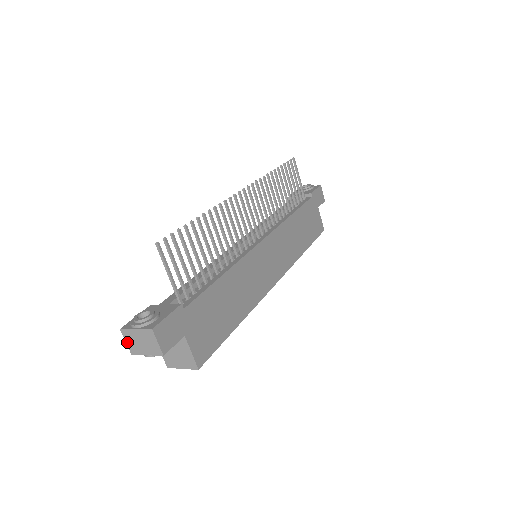
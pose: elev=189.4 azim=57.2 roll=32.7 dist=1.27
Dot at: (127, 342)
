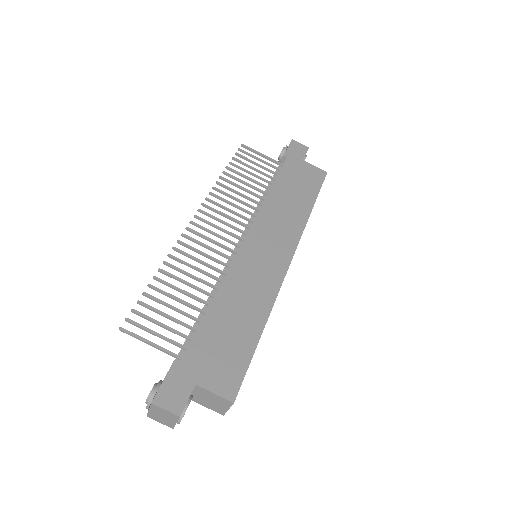
Dot at: (160, 422)
